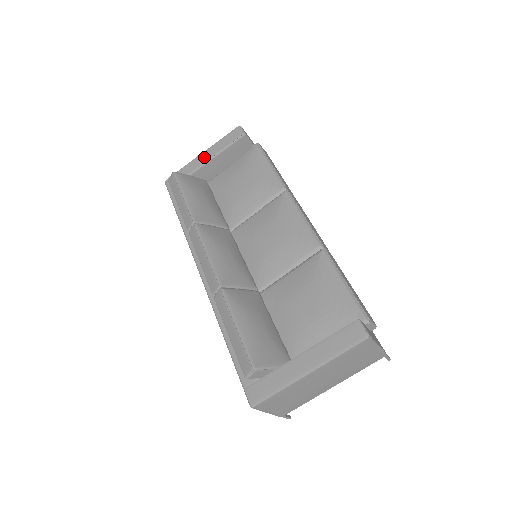
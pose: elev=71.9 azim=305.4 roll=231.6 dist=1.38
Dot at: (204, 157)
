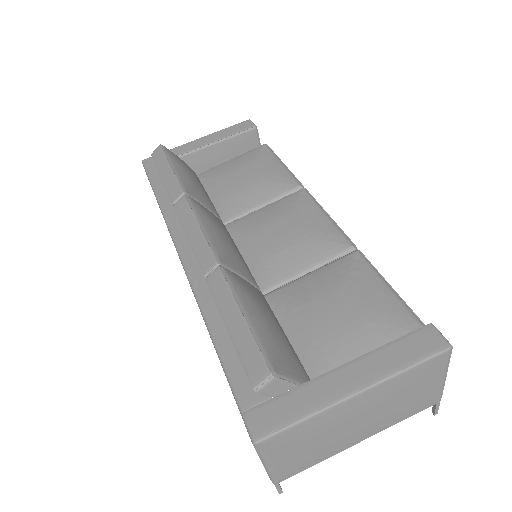
Dot at: (201, 142)
